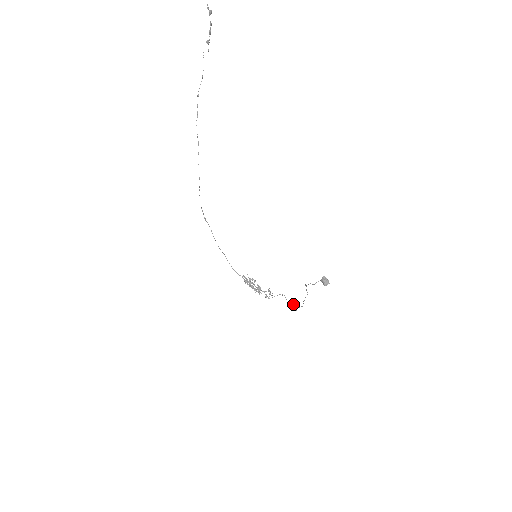
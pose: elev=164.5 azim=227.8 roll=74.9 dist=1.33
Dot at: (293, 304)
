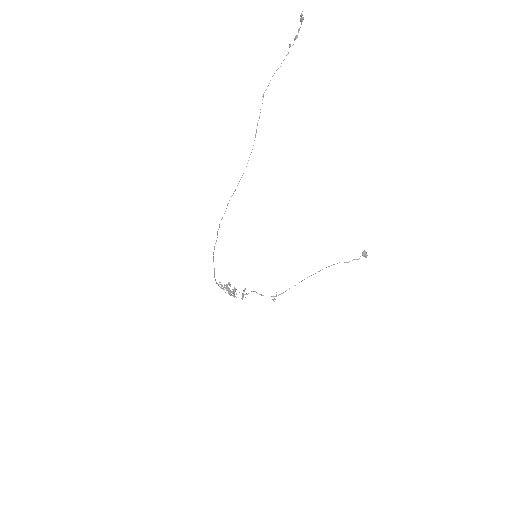
Dot at: occluded
